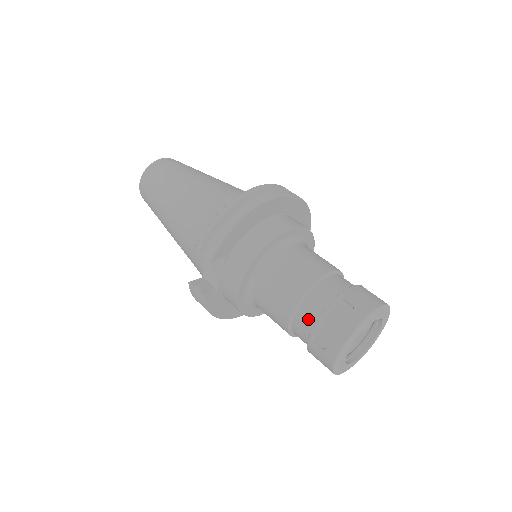
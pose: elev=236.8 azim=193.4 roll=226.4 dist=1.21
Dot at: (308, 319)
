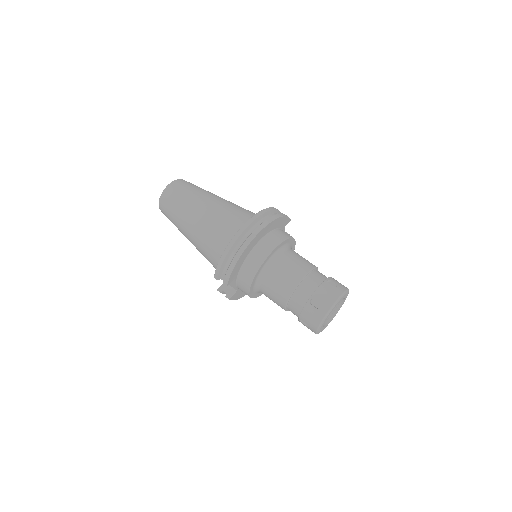
Dot at: (295, 310)
